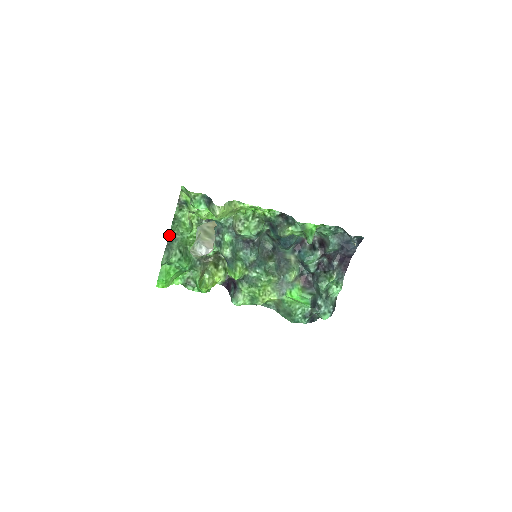
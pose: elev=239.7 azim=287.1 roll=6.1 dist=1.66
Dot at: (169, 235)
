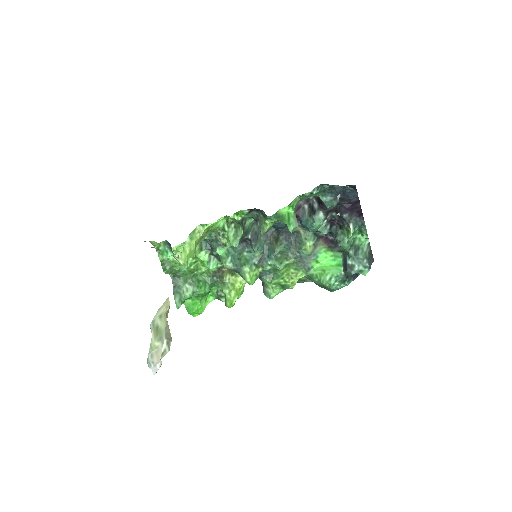
Dot at: occluded
